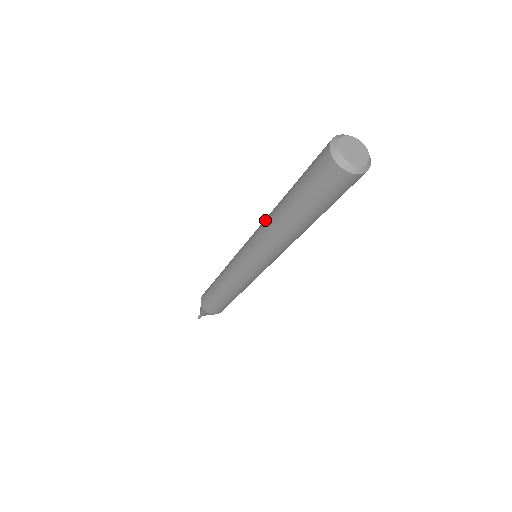
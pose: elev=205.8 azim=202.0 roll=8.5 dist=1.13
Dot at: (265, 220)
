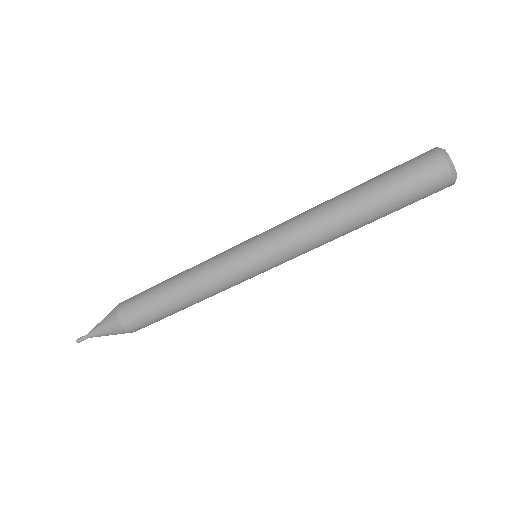
Dot at: occluded
